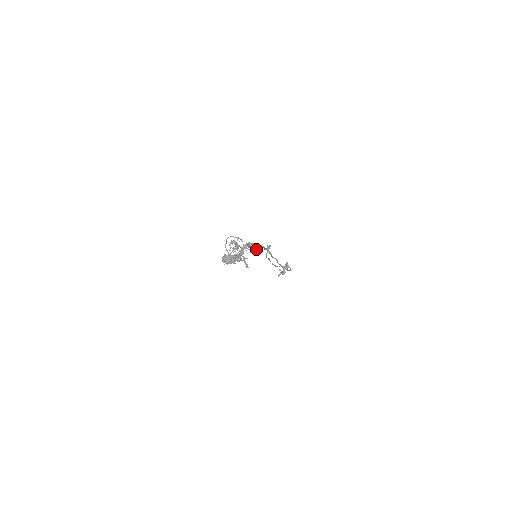
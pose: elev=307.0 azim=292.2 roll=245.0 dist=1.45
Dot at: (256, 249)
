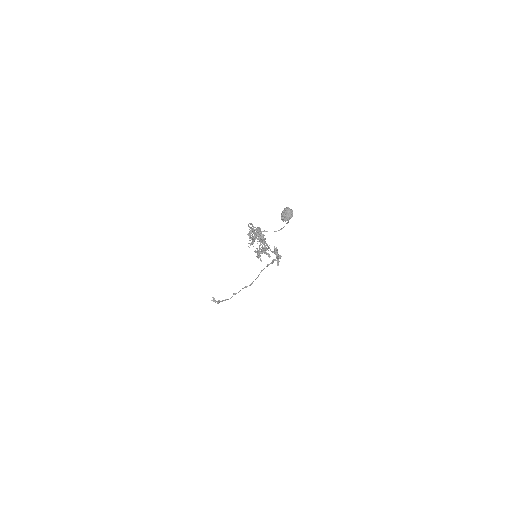
Dot at: occluded
